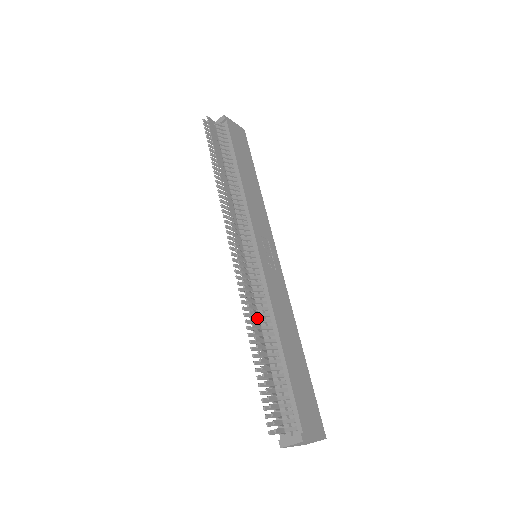
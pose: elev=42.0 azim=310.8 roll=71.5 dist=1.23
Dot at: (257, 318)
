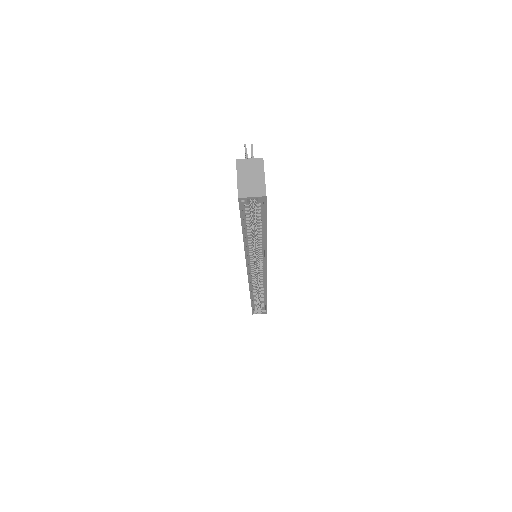
Dot at: occluded
